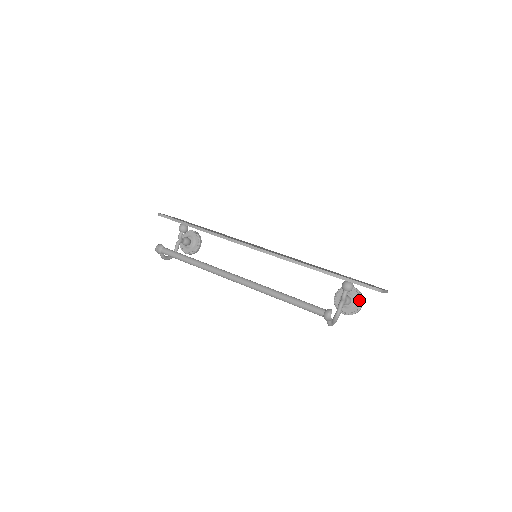
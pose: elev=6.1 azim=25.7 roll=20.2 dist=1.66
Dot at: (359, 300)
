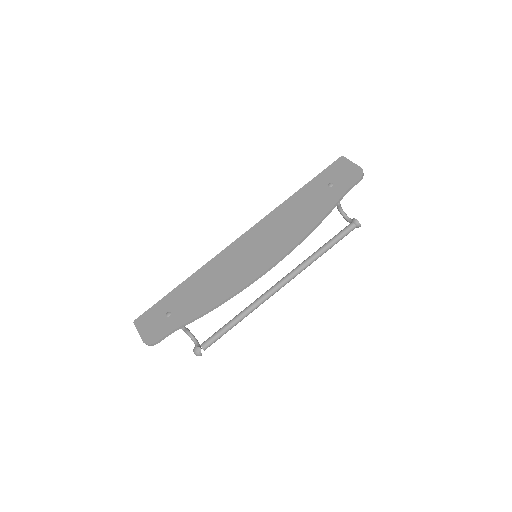
Dot at: occluded
